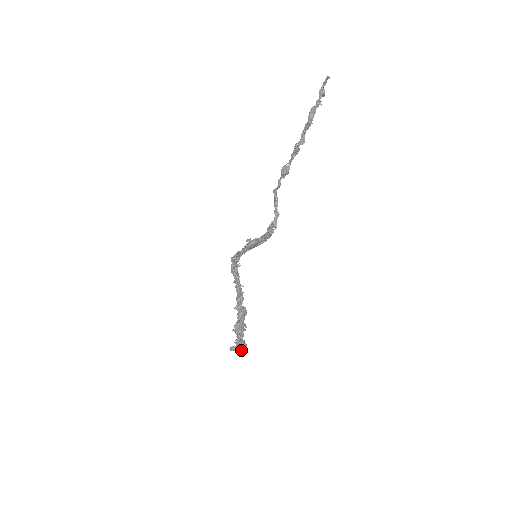
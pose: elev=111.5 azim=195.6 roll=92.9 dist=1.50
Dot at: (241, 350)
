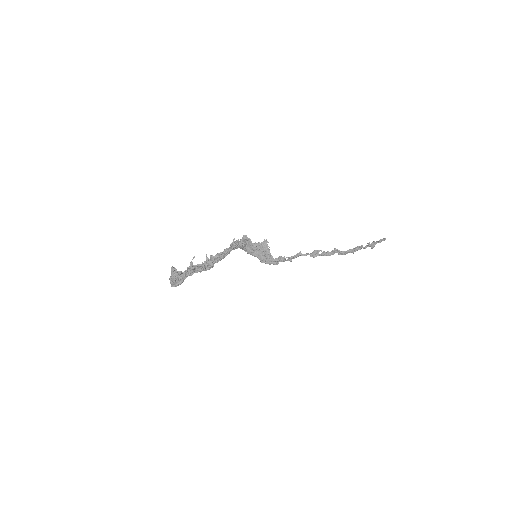
Dot at: (179, 276)
